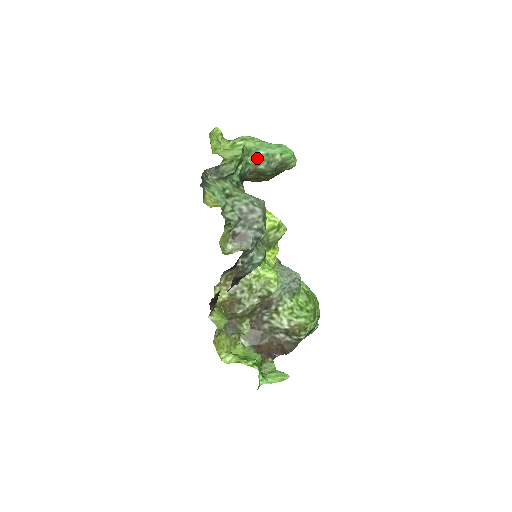
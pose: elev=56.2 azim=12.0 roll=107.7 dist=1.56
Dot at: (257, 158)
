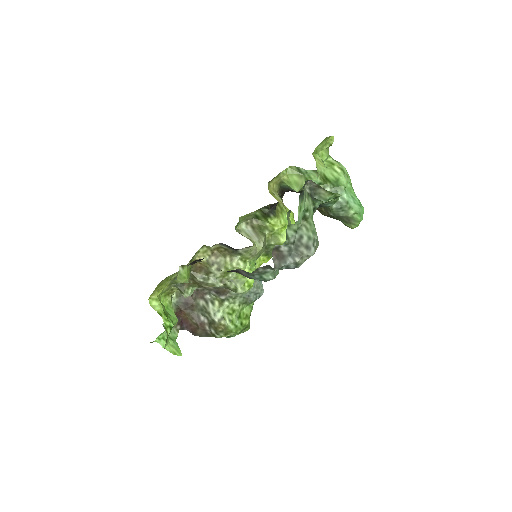
Dot at: occluded
